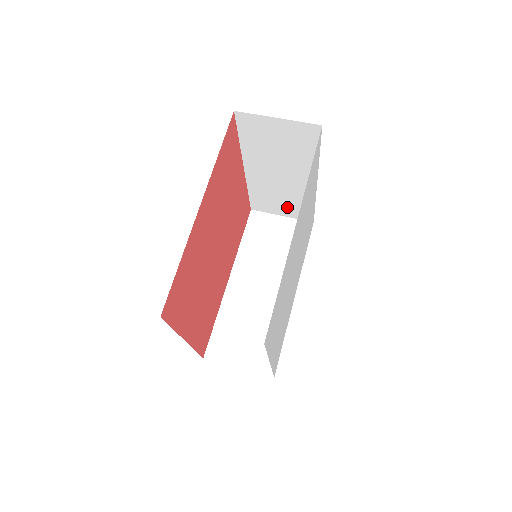
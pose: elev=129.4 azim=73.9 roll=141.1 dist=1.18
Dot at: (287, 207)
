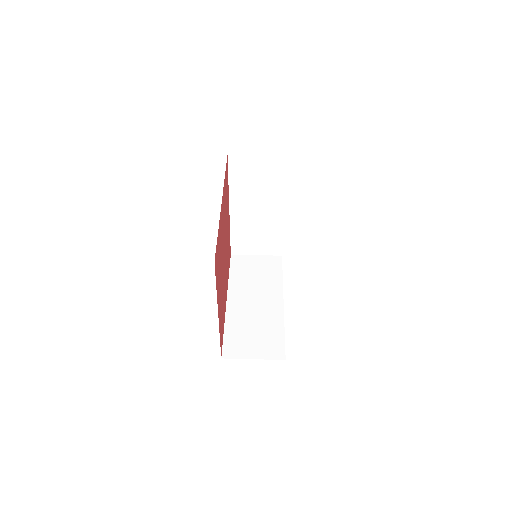
Dot at: (261, 244)
